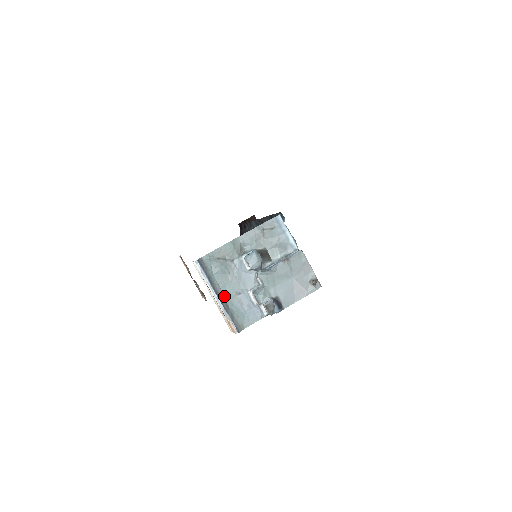
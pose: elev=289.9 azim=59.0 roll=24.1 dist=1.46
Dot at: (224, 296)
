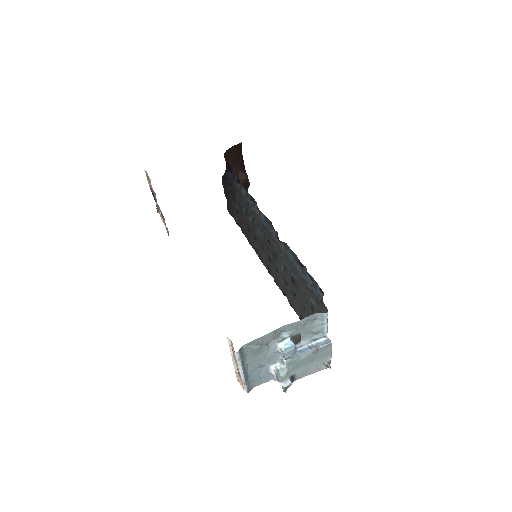
Dot at: (248, 369)
